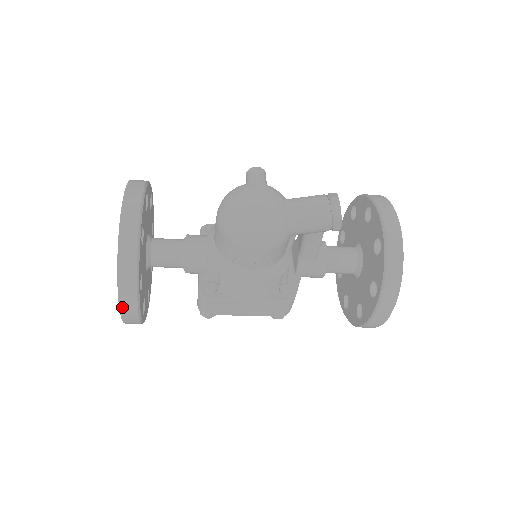
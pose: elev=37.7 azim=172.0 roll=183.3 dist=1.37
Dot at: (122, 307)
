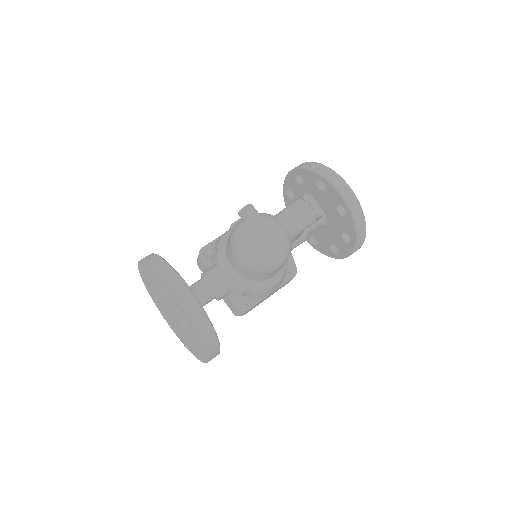
Dot at: (210, 360)
